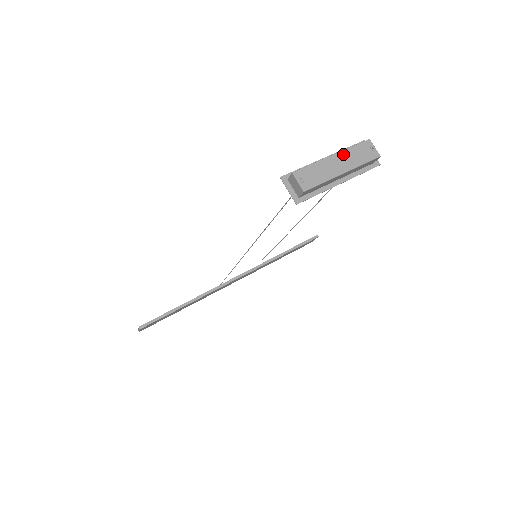
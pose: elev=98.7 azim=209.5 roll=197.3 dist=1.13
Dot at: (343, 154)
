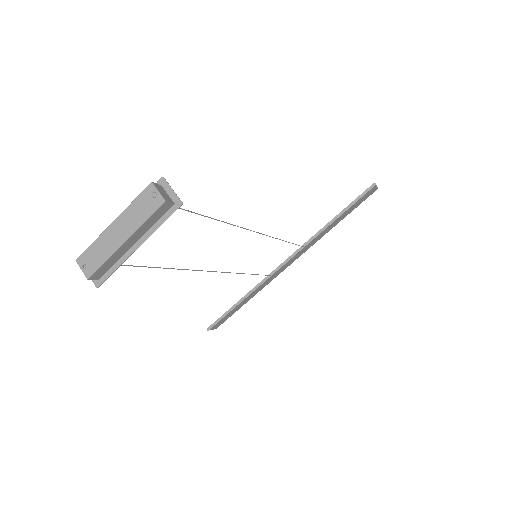
Dot at: (123, 216)
